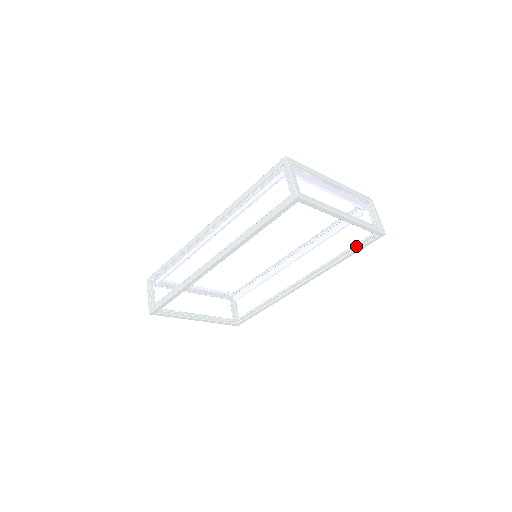
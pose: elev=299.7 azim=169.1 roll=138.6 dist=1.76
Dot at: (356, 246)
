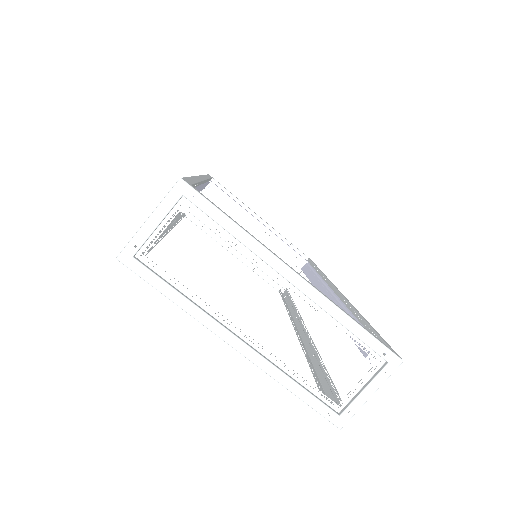
Dot at: (319, 385)
